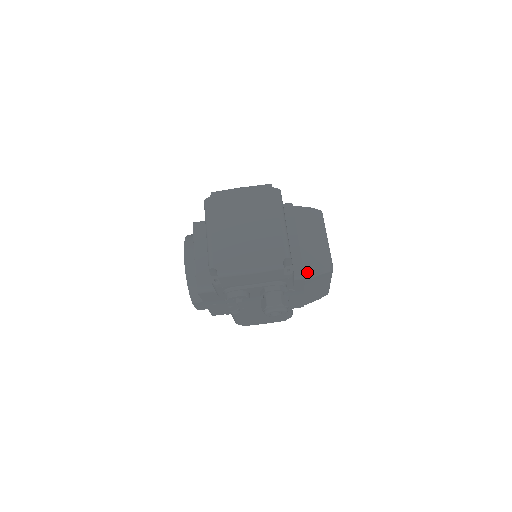
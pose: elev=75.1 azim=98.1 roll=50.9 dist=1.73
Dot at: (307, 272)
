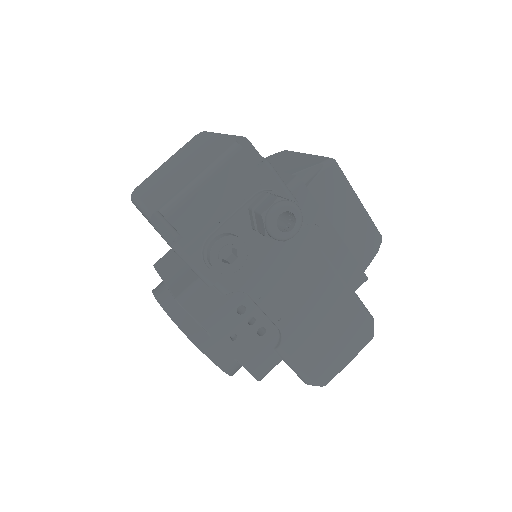
Dot at: (303, 180)
